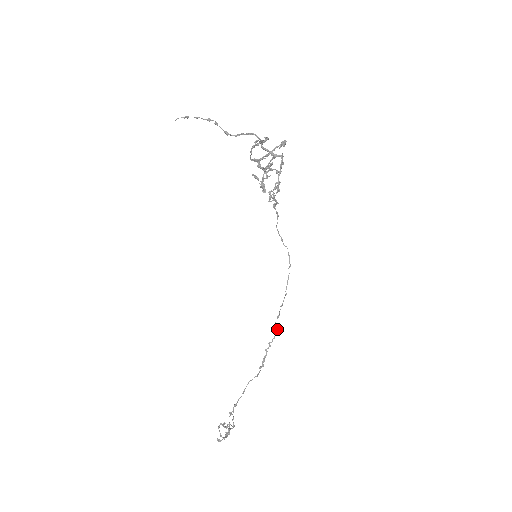
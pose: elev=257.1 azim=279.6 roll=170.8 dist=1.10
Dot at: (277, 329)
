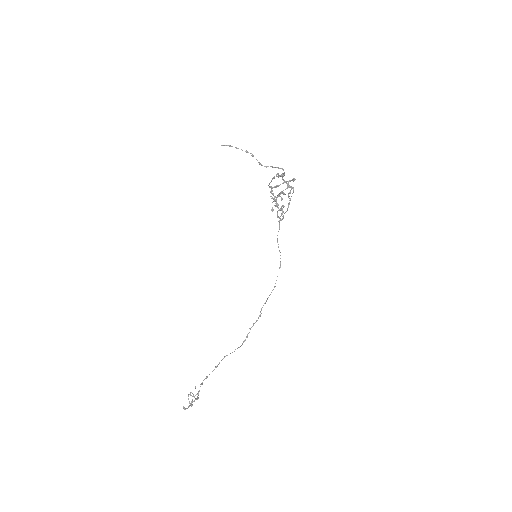
Dot at: (261, 313)
